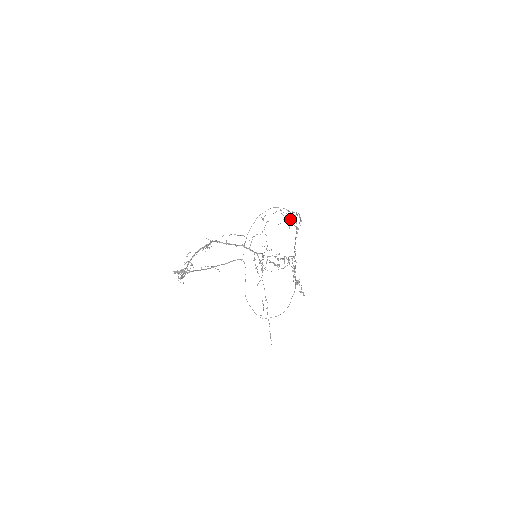
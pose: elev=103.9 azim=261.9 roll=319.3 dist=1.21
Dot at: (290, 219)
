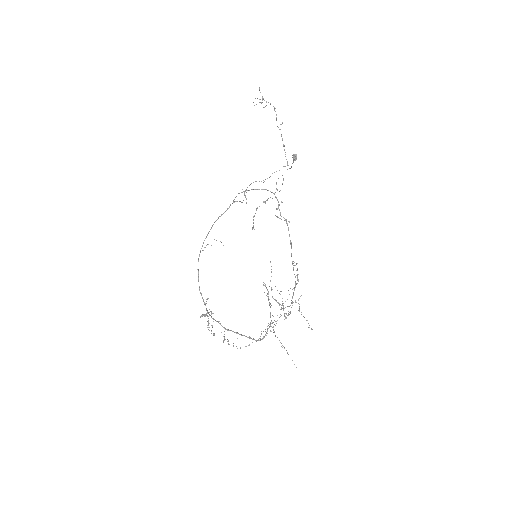
Dot at: (277, 208)
